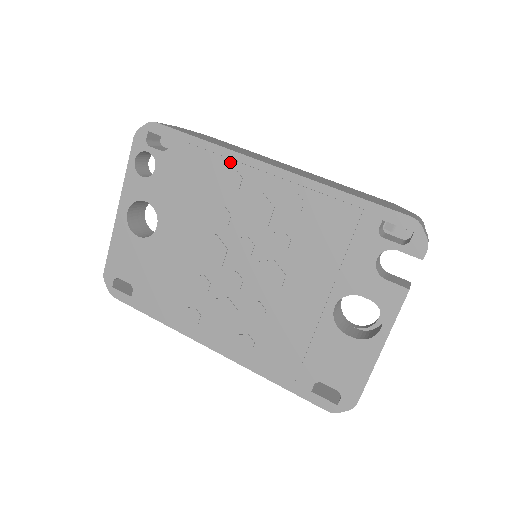
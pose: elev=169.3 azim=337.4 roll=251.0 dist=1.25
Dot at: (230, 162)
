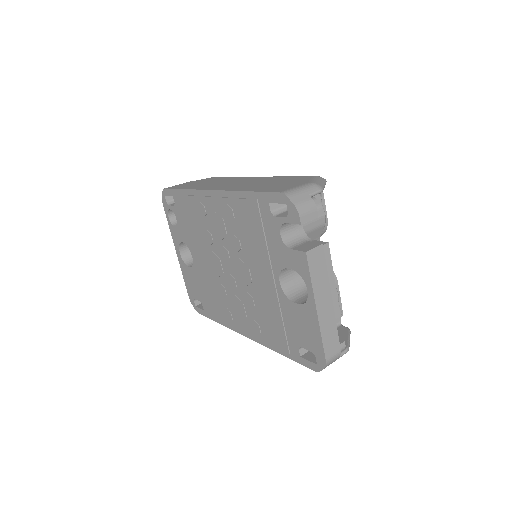
Dot at: (196, 198)
